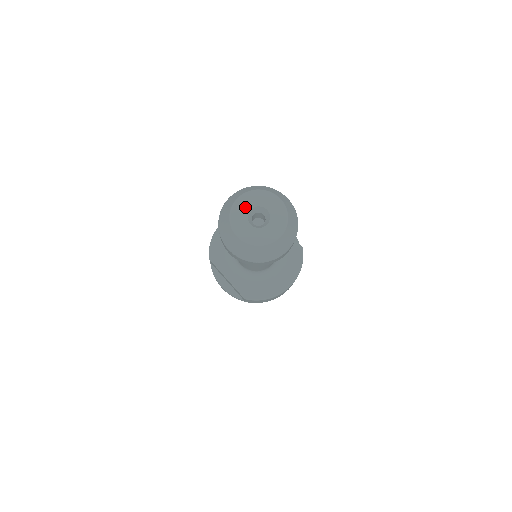
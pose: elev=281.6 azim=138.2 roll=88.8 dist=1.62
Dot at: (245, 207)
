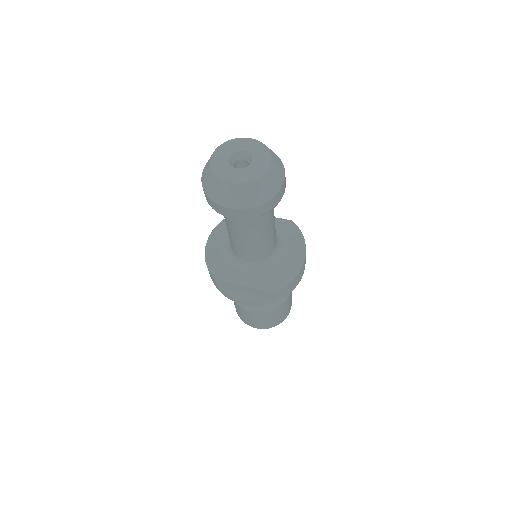
Dot at: (223, 159)
